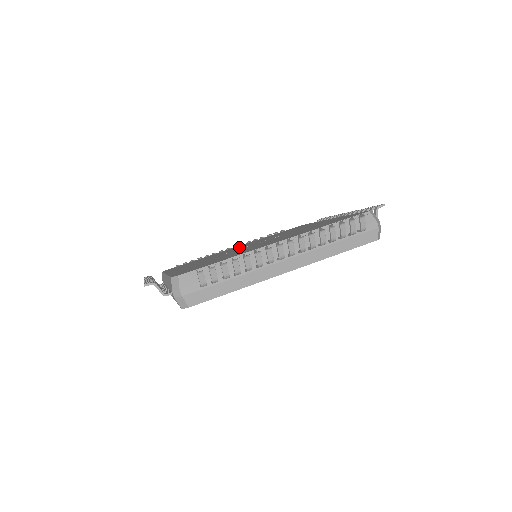
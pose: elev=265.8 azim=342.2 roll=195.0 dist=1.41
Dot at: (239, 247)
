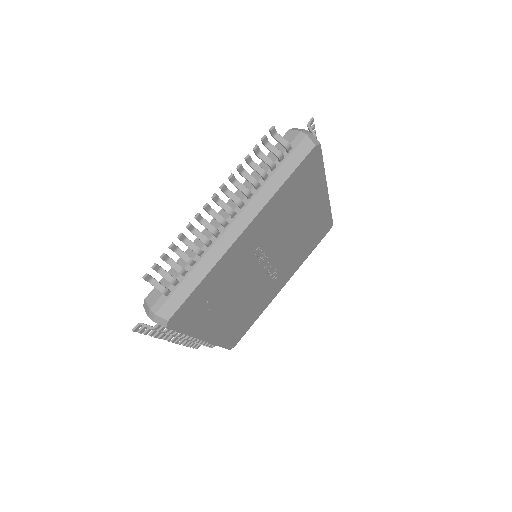
Dot at: occluded
